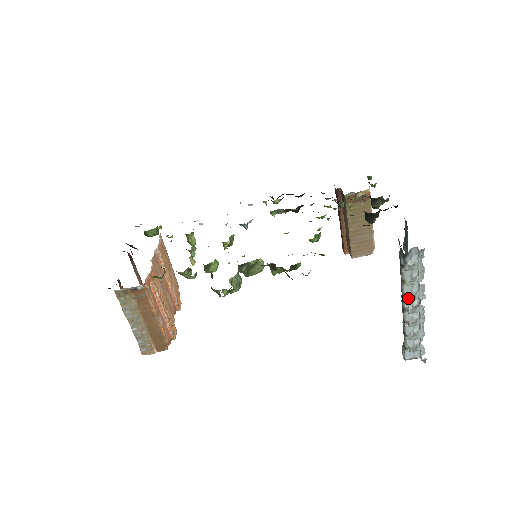
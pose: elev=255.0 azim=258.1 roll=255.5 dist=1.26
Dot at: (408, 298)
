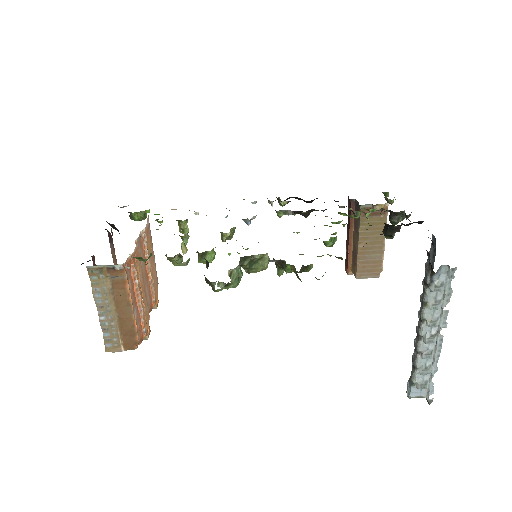
Dot at: (427, 324)
